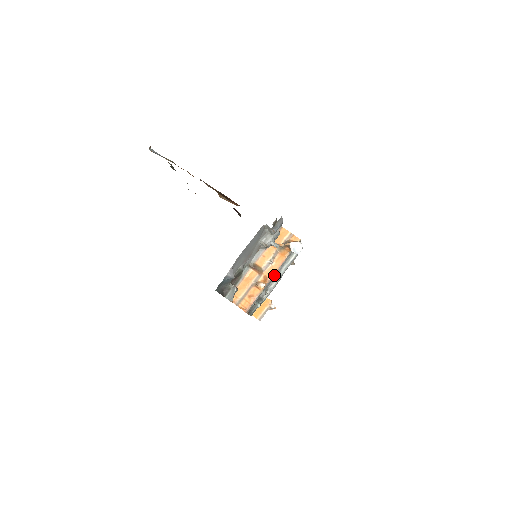
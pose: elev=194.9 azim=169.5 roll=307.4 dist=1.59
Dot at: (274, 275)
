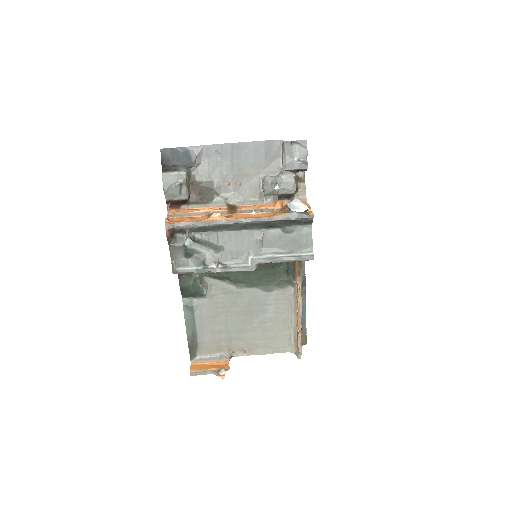
Dot at: (241, 219)
